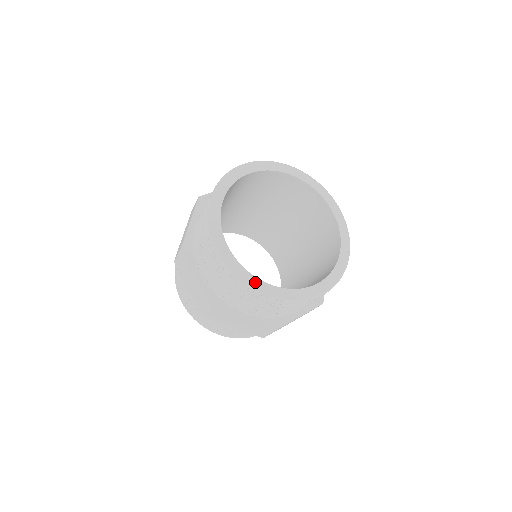
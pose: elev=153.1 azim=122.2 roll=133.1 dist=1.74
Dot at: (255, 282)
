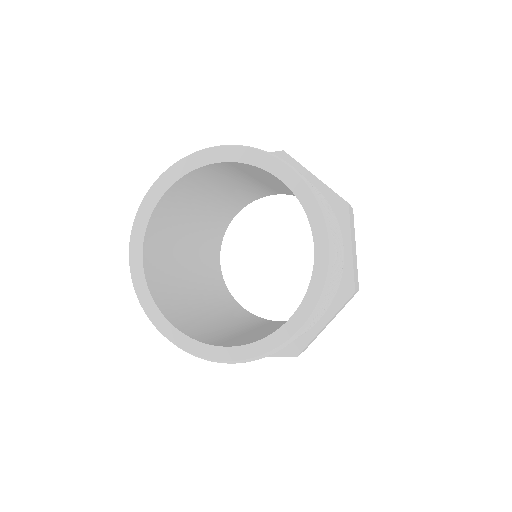
Dot at: (153, 310)
